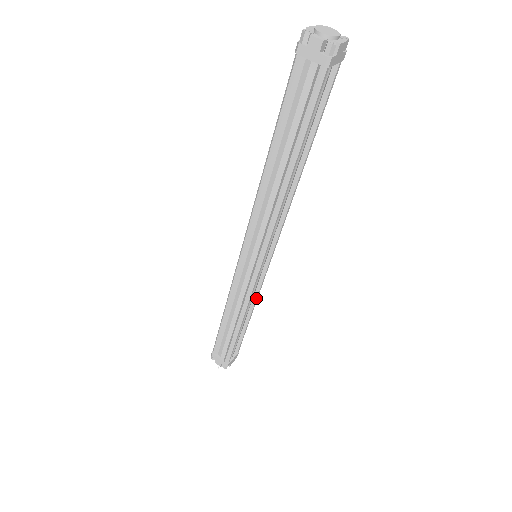
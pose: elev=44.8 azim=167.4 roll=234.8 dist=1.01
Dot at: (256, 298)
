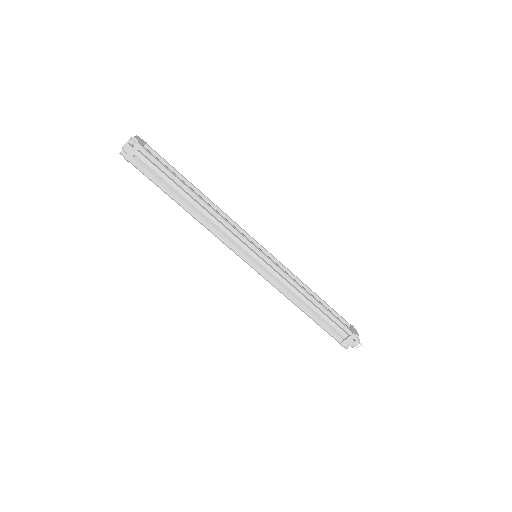
Dot at: (295, 277)
